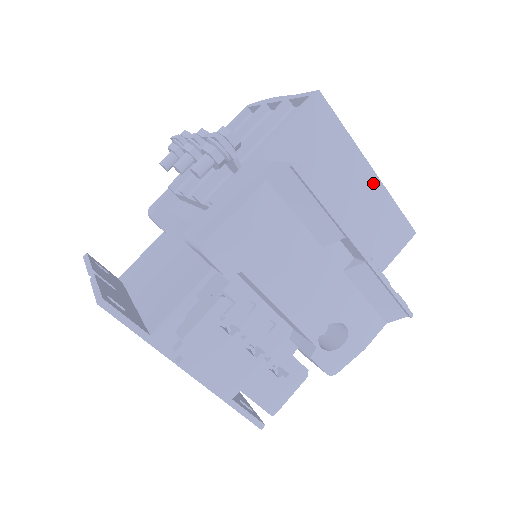
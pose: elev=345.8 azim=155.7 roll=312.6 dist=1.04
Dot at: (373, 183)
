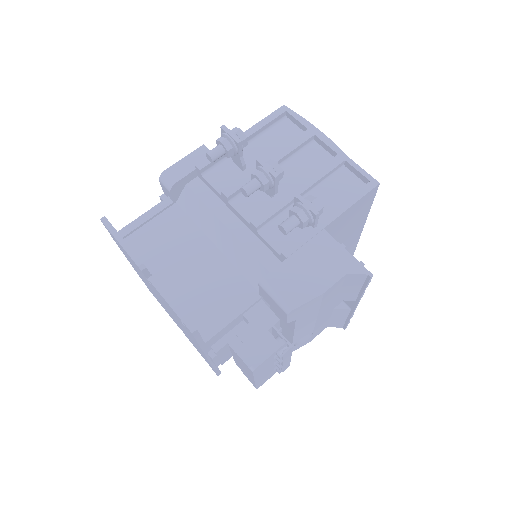
Dot at: (358, 233)
